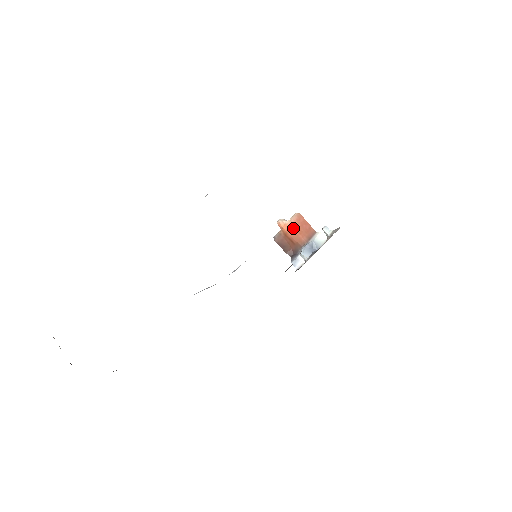
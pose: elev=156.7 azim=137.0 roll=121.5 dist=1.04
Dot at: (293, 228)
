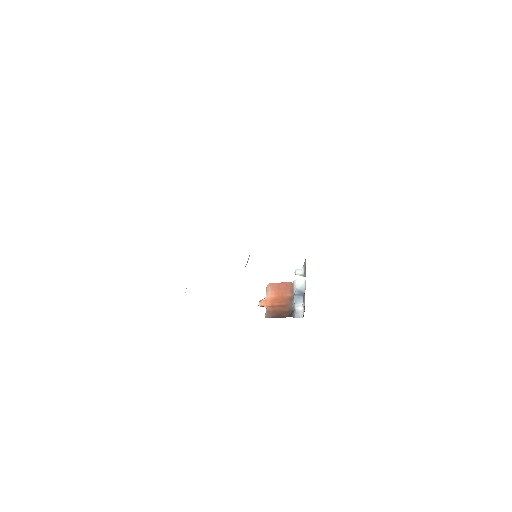
Dot at: (274, 297)
